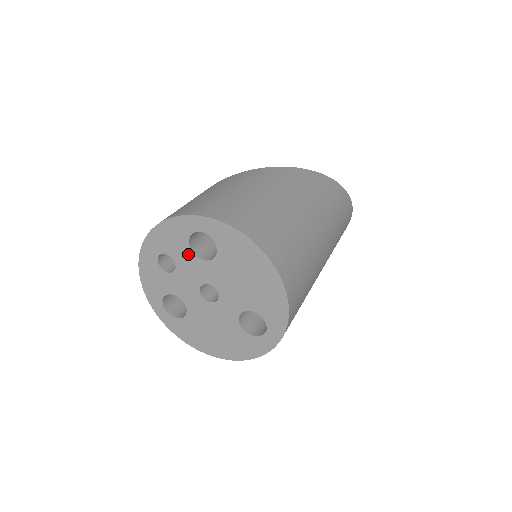
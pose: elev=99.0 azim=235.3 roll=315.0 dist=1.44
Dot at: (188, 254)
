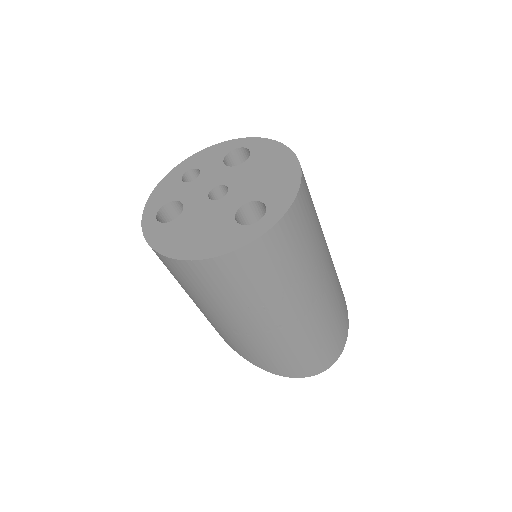
Dot at: (218, 165)
